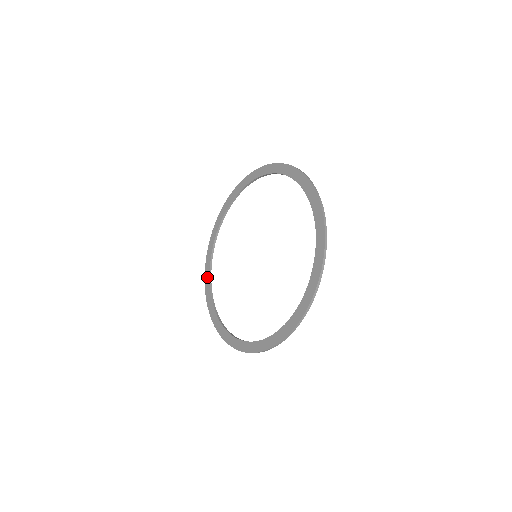
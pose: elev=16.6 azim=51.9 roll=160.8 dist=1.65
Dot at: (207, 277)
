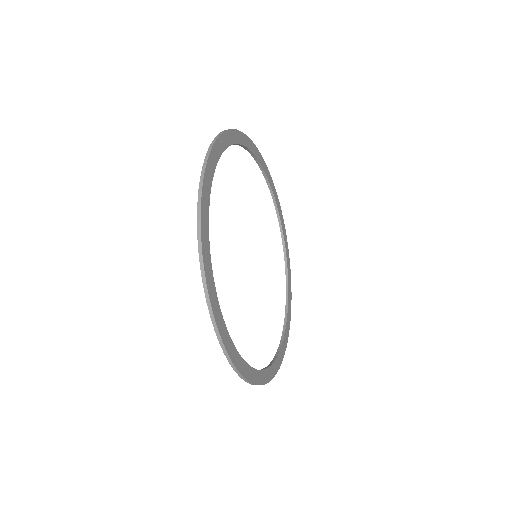
Dot at: occluded
